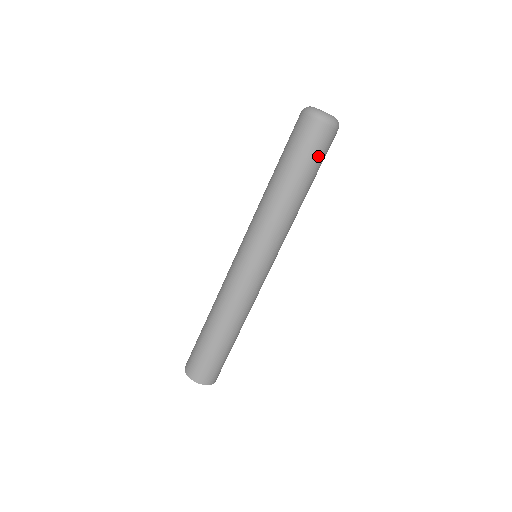
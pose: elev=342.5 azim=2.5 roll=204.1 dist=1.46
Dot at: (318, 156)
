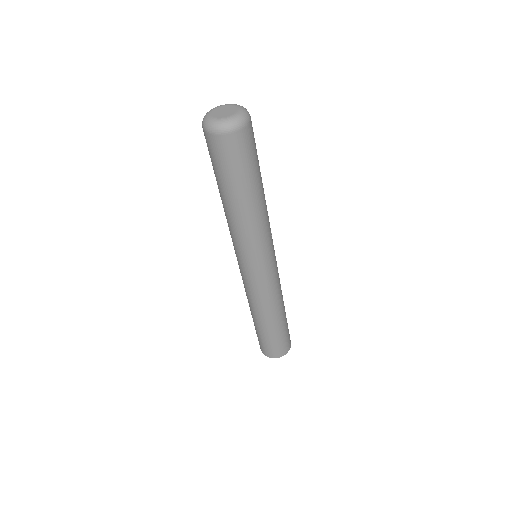
Dot at: (256, 152)
